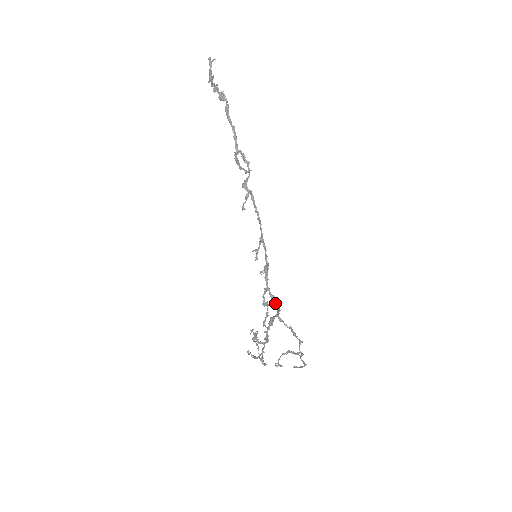
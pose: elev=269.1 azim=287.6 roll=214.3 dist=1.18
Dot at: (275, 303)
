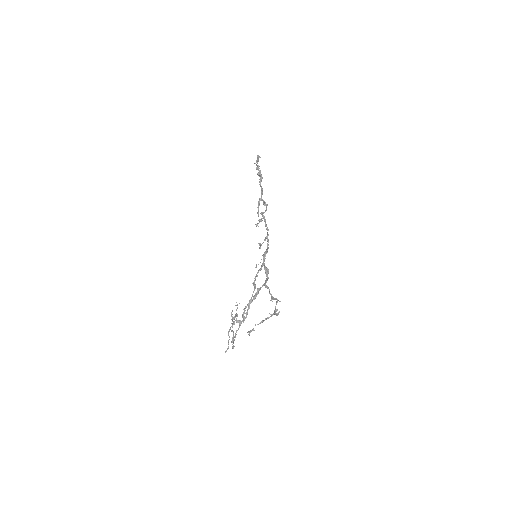
Dot at: (266, 272)
